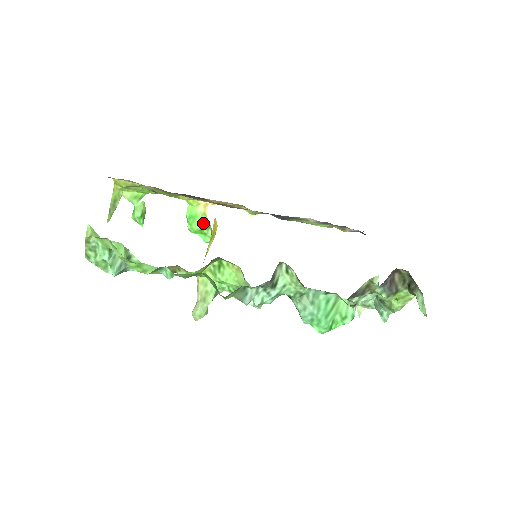
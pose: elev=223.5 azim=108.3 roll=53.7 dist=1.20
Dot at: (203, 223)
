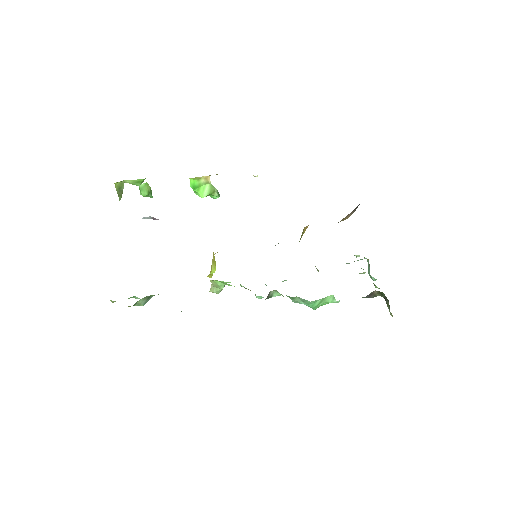
Dot at: (208, 191)
